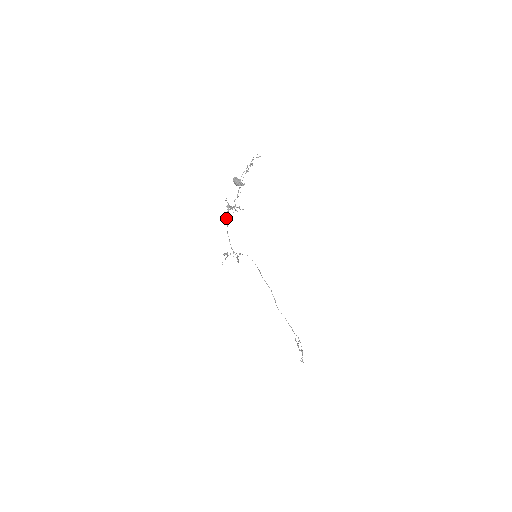
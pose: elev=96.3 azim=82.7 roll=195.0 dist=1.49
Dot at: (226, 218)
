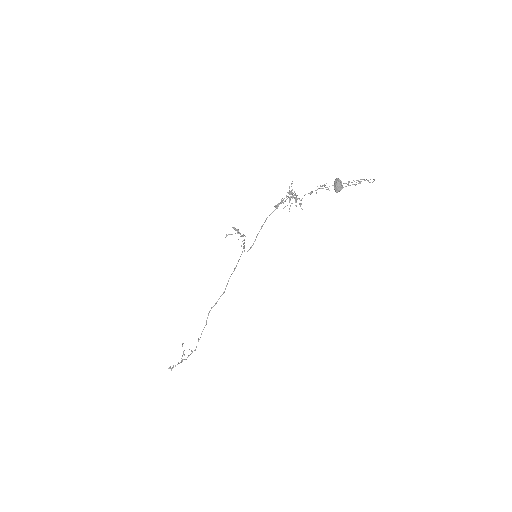
Dot at: (281, 202)
